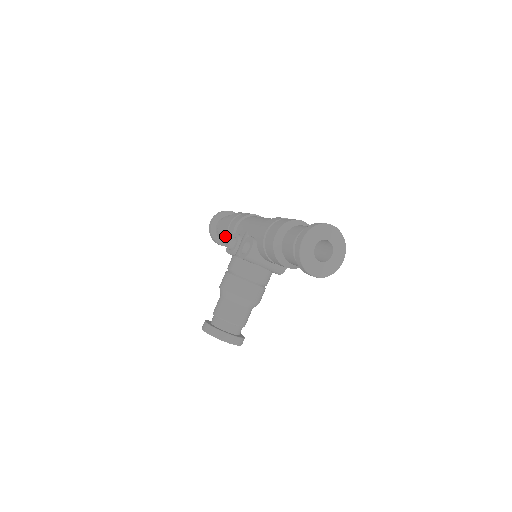
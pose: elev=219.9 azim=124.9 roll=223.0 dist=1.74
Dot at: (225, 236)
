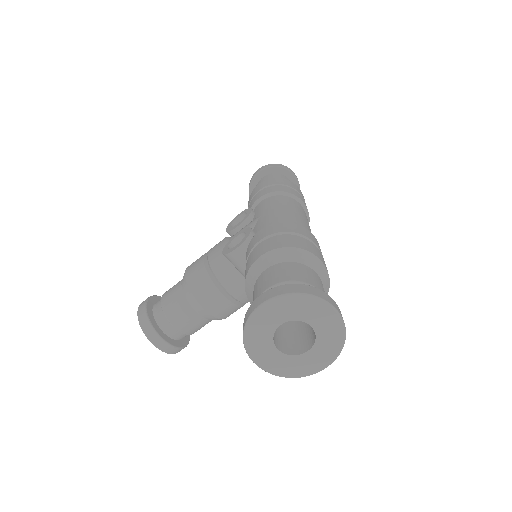
Dot at: (249, 202)
